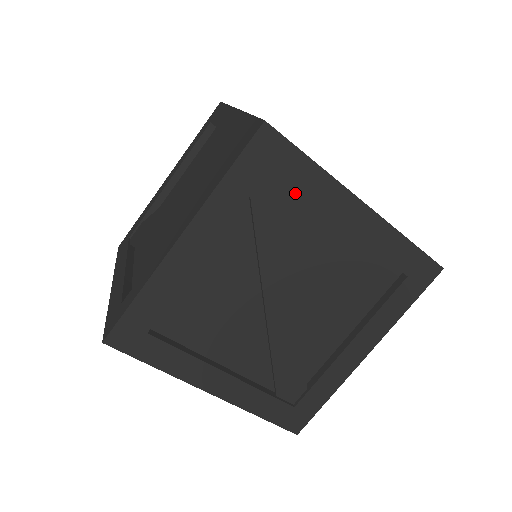
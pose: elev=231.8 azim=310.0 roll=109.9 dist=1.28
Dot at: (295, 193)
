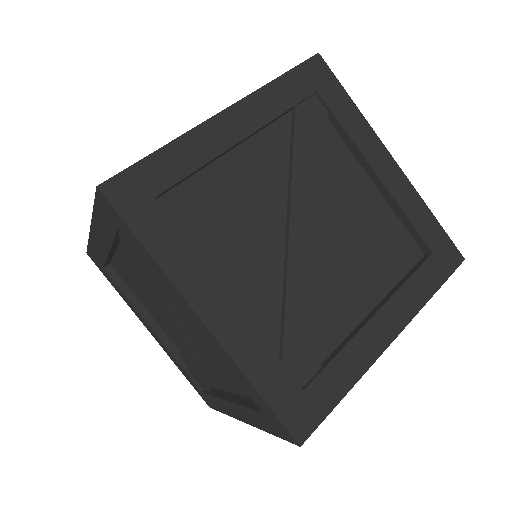
Dot at: (332, 129)
